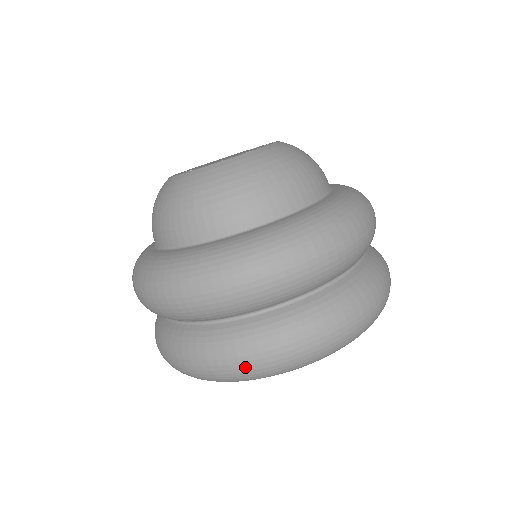
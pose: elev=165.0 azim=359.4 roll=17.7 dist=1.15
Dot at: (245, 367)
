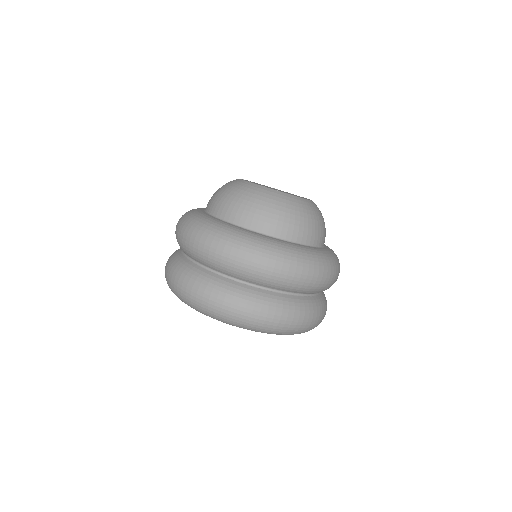
Dot at: (179, 287)
